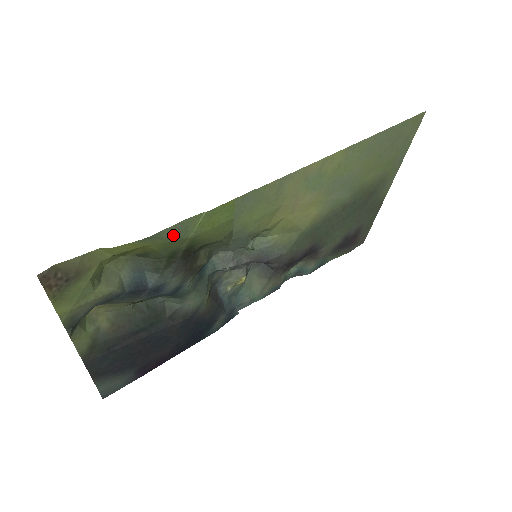
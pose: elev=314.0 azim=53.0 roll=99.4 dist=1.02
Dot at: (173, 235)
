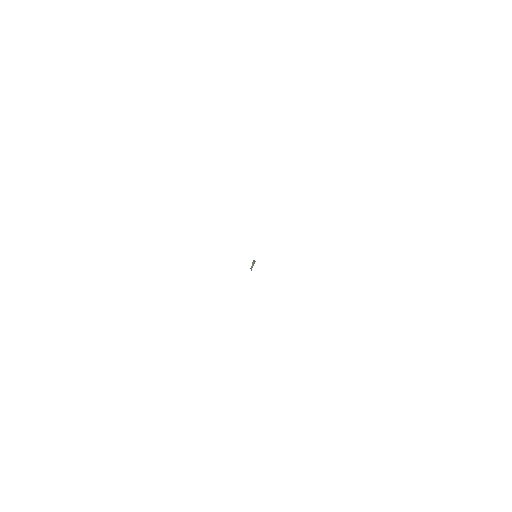
Dot at: occluded
